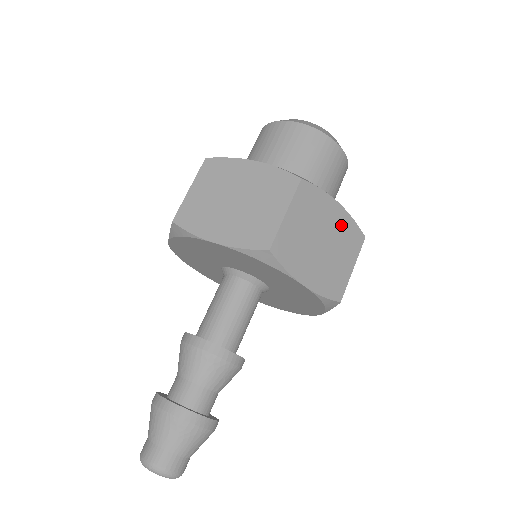
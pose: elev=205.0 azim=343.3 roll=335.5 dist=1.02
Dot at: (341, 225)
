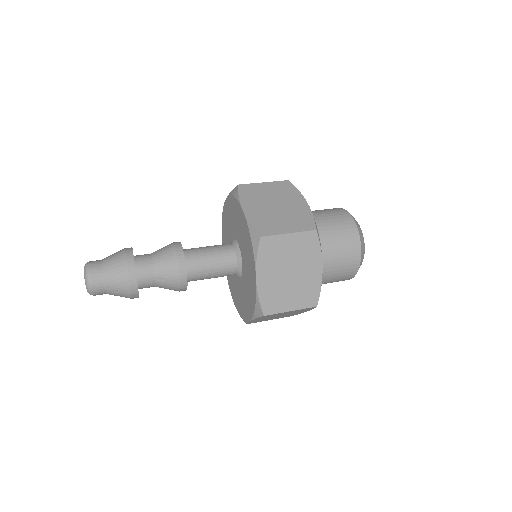
Dot at: (311, 280)
